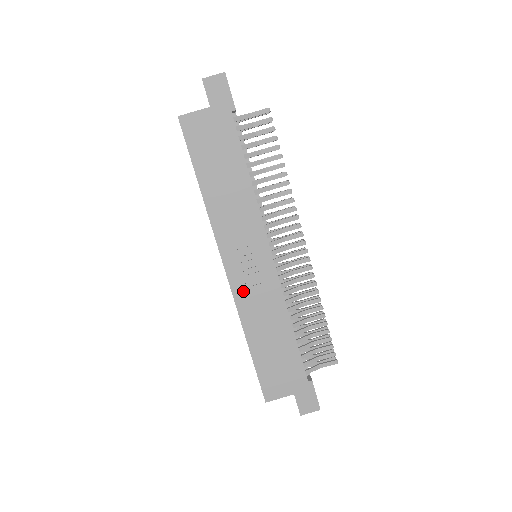
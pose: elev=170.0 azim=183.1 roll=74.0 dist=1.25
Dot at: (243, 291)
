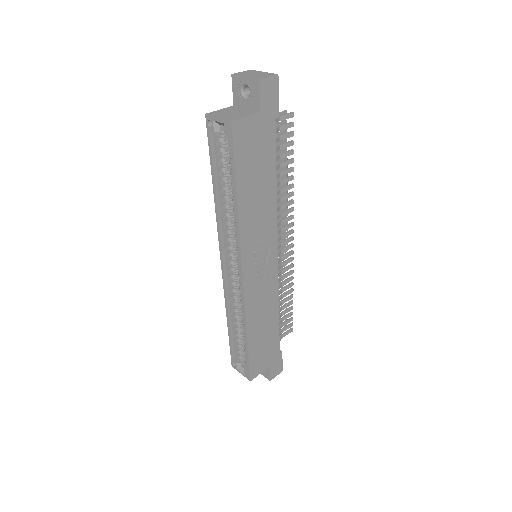
Dot at: (252, 293)
